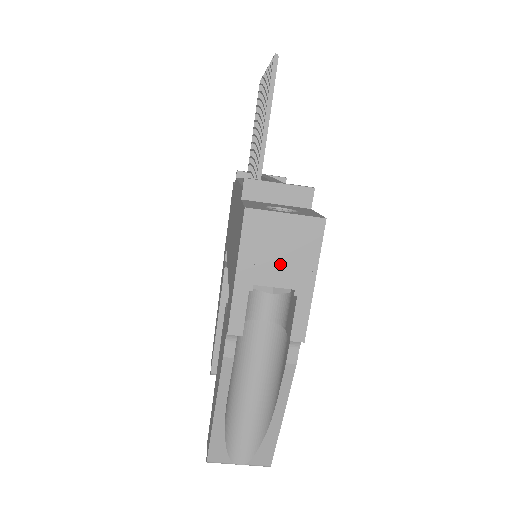
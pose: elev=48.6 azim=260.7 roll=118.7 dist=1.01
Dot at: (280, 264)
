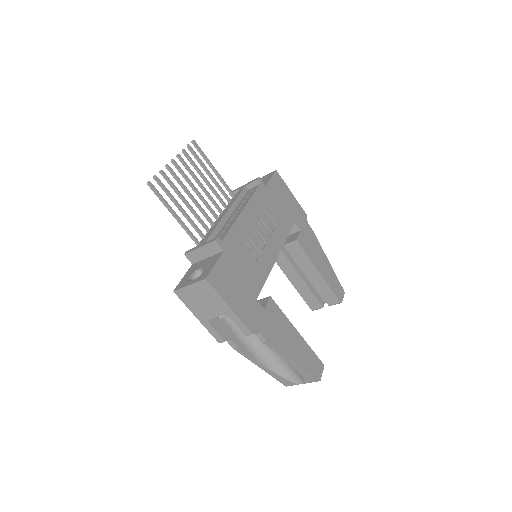
Dot at: (209, 307)
